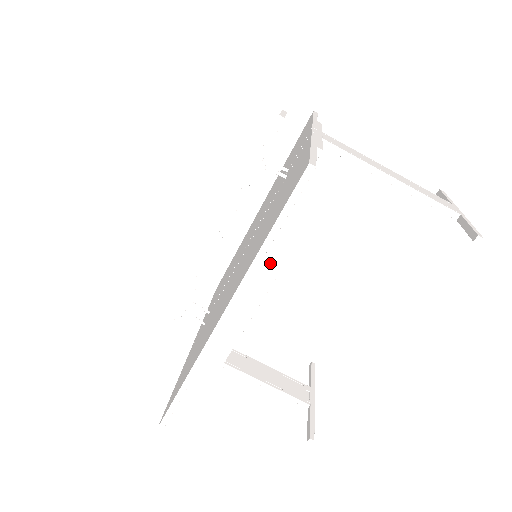
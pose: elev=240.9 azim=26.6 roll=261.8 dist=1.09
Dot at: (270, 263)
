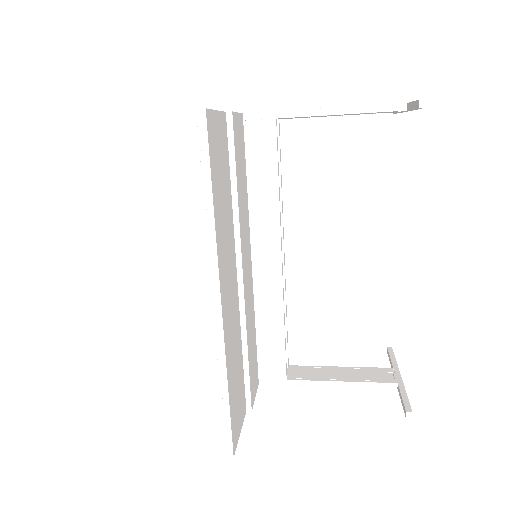
Dot at: (268, 253)
